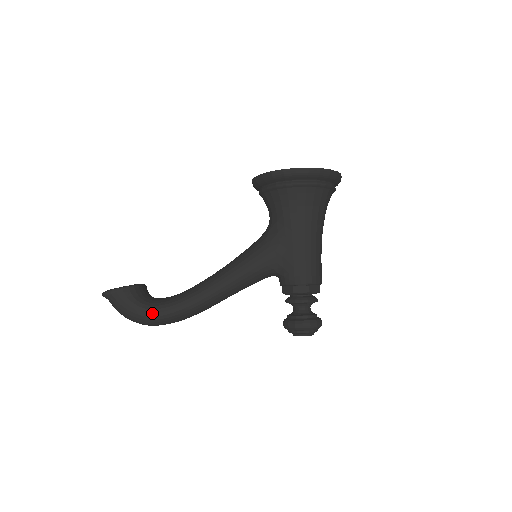
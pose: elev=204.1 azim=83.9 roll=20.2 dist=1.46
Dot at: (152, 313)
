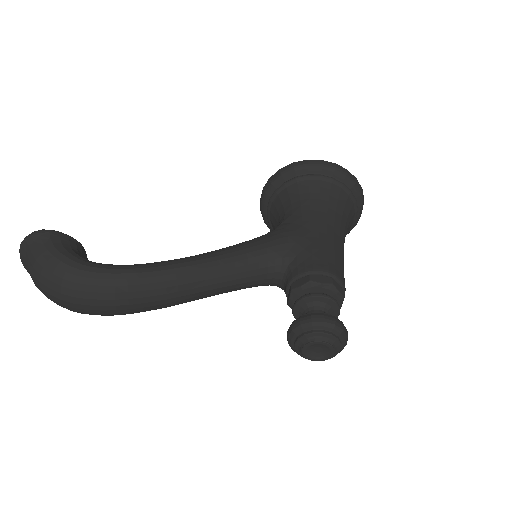
Dot at: (91, 267)
